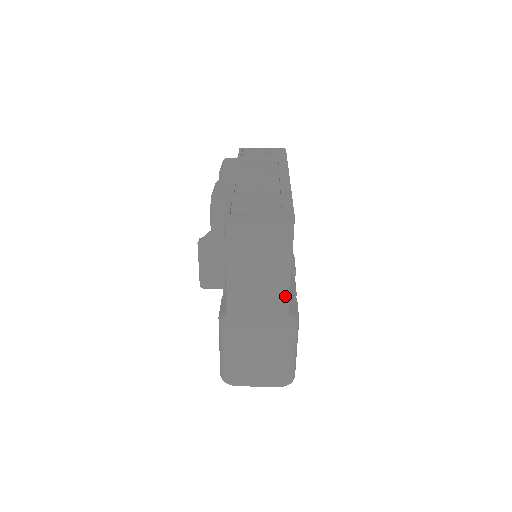
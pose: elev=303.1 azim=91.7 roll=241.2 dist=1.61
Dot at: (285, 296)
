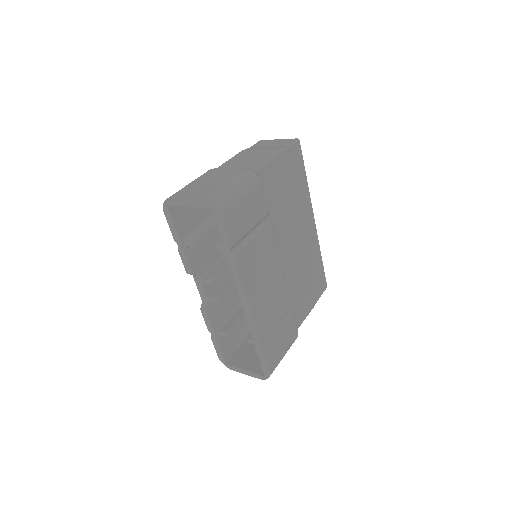
Dot at: (264, 160)
